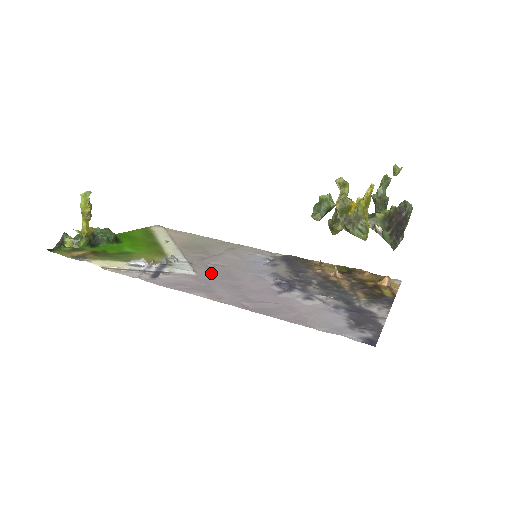
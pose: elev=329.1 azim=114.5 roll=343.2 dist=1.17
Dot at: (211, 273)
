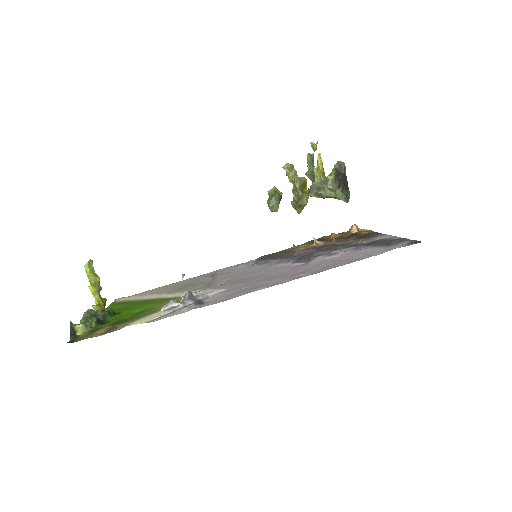
Dot at: (236, 283)
